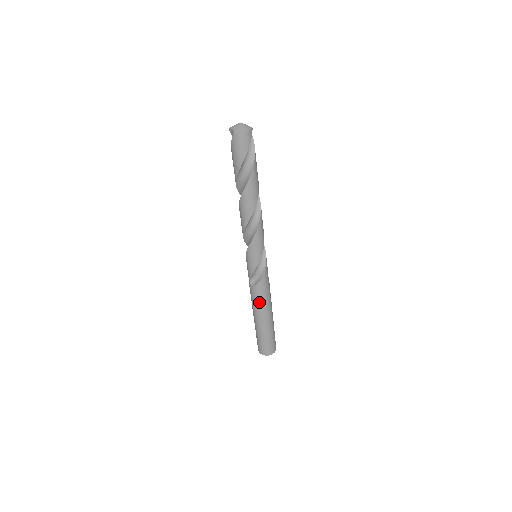
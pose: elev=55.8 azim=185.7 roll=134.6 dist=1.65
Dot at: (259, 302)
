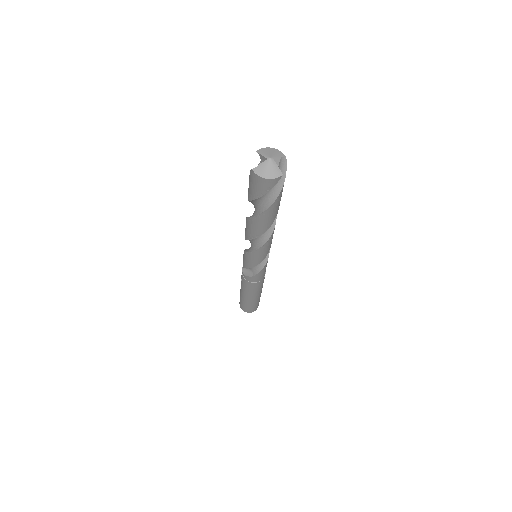
Dot at: (245, 285)
